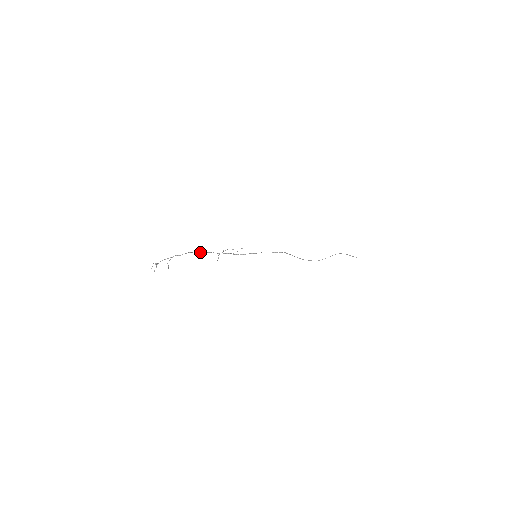
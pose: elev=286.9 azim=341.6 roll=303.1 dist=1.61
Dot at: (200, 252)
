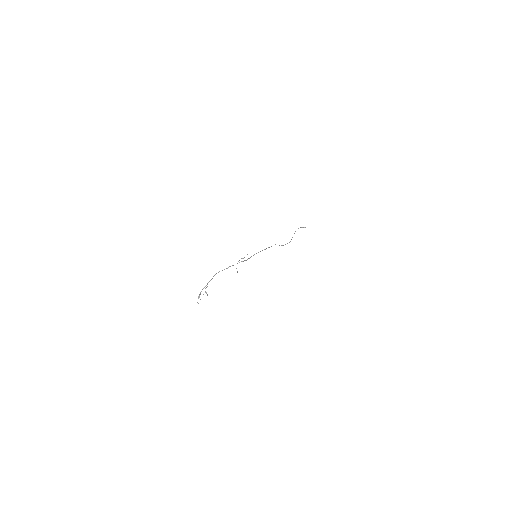
Dot at: occluded
